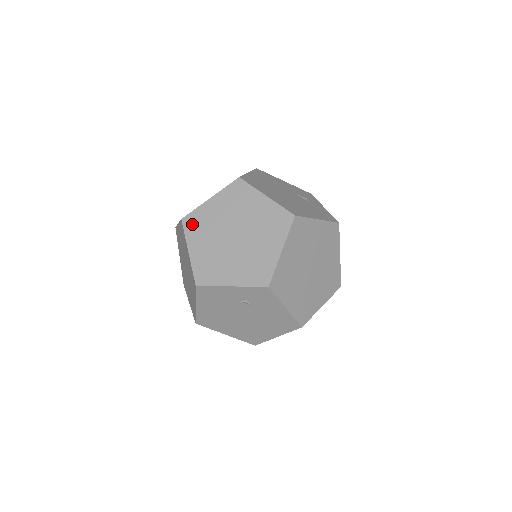
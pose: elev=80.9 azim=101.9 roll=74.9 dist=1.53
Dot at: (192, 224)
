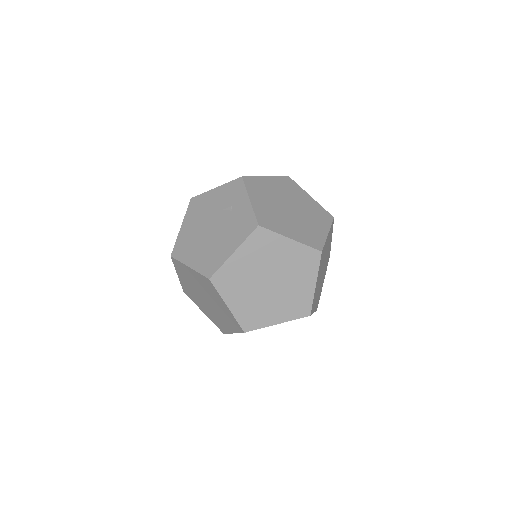
Dot at: (189, 294)
